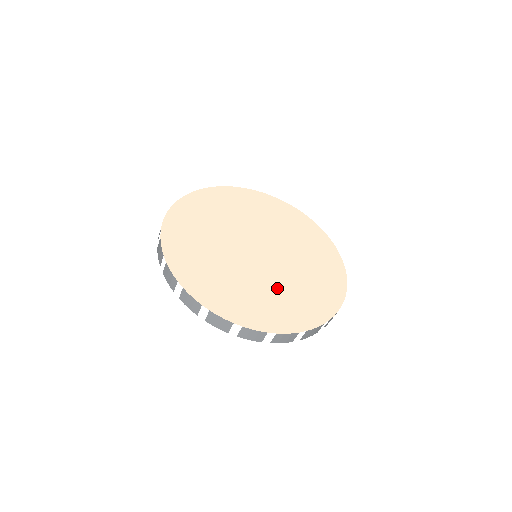
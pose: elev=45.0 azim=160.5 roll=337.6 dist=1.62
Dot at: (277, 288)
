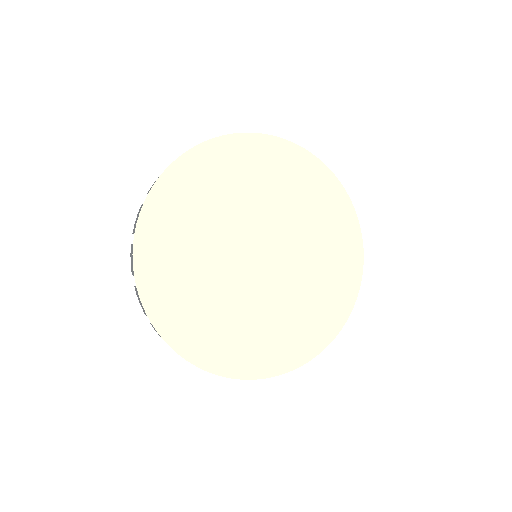
Dot at: (268, 316)
